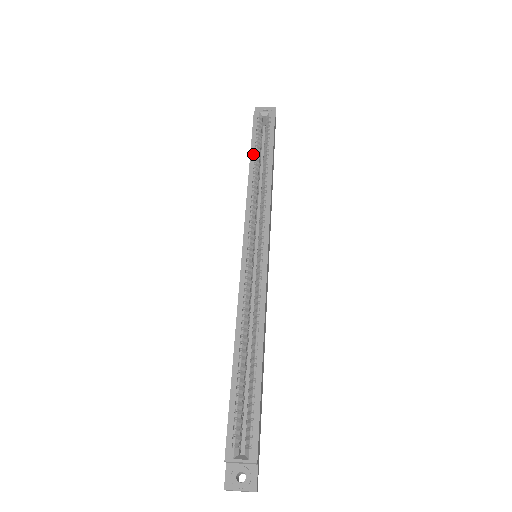
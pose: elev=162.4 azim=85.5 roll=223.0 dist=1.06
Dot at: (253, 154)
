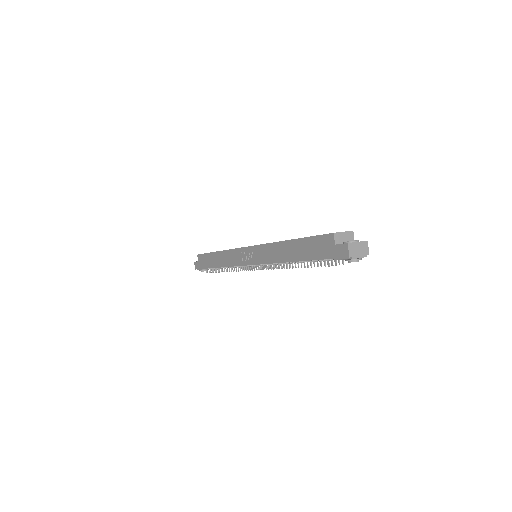
Dot at: occluded
